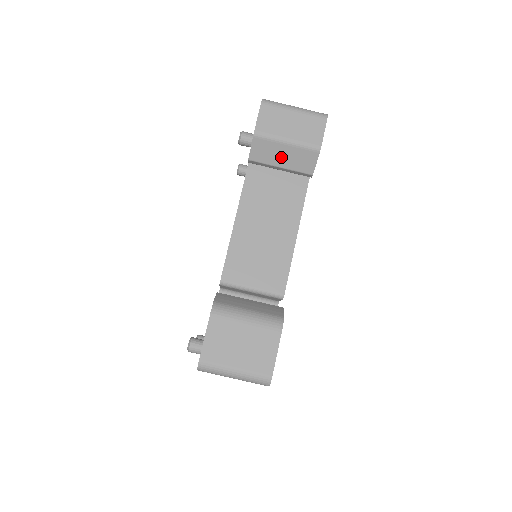
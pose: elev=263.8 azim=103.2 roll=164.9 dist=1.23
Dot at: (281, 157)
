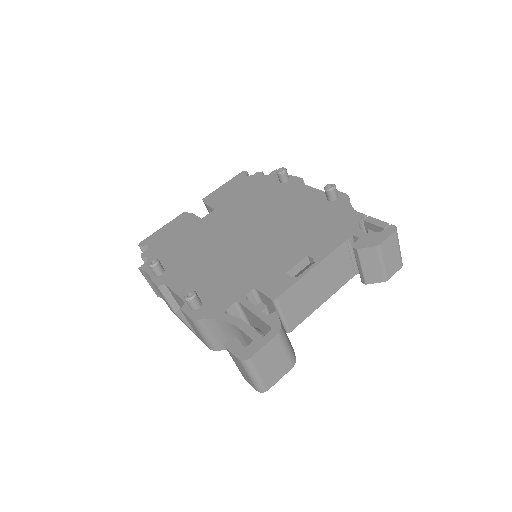
Dot at: (369, 265)
